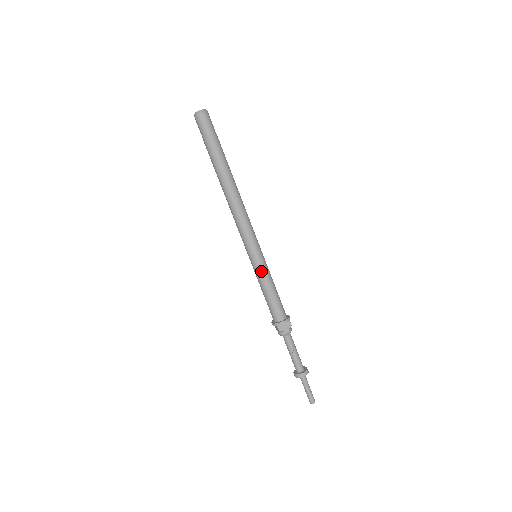
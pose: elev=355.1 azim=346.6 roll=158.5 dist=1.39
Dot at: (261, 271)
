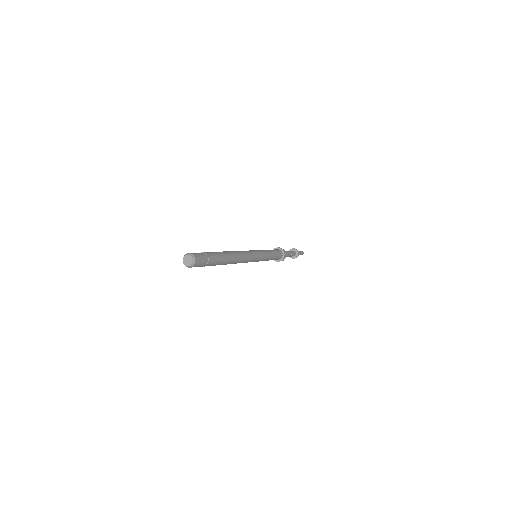
Dot at: (265, 259)
